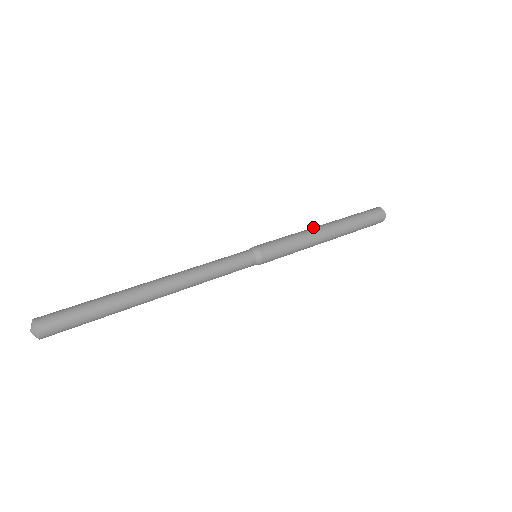
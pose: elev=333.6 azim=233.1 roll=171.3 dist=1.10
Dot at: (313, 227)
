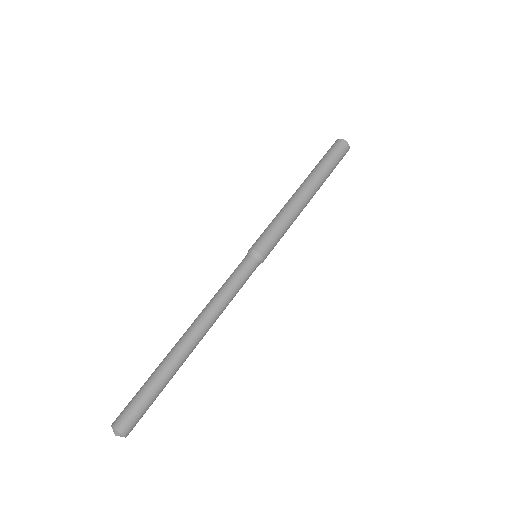
Dot at: (292, 197)
